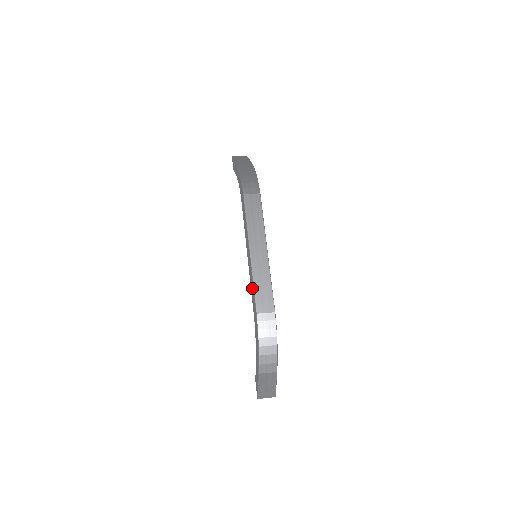
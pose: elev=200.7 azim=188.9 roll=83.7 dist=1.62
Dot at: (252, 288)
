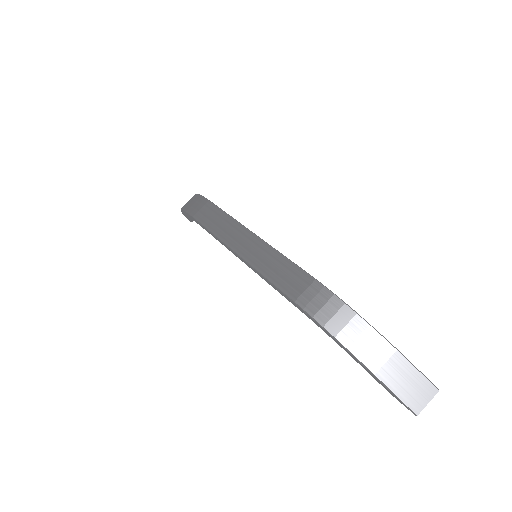
Dot at: (270, 284)
